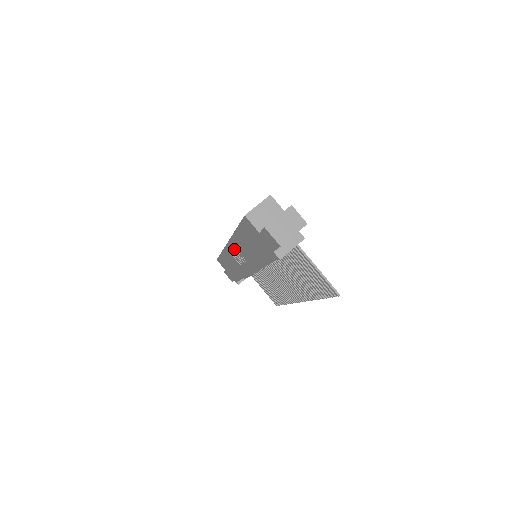
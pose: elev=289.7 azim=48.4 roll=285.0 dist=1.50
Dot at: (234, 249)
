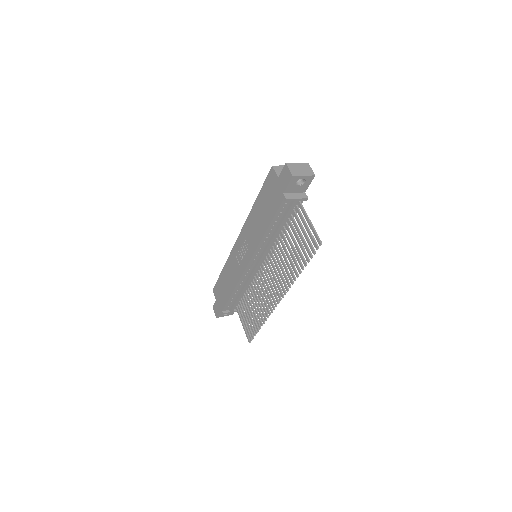
Dot at: (242, 239)
